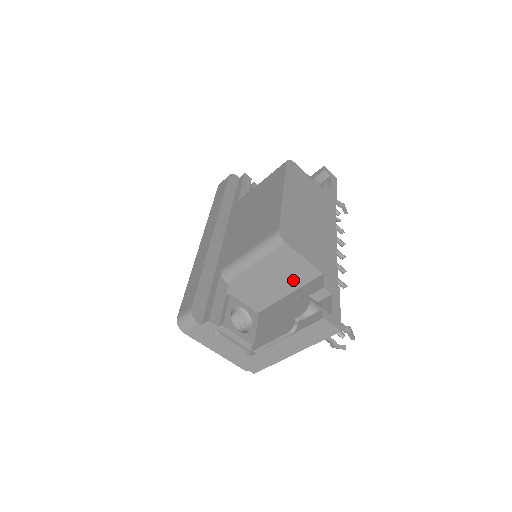
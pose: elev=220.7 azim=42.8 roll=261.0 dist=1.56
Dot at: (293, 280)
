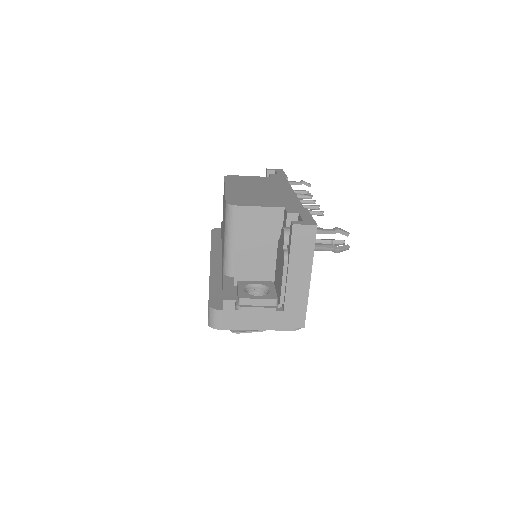
Dot at: (271, 232)
